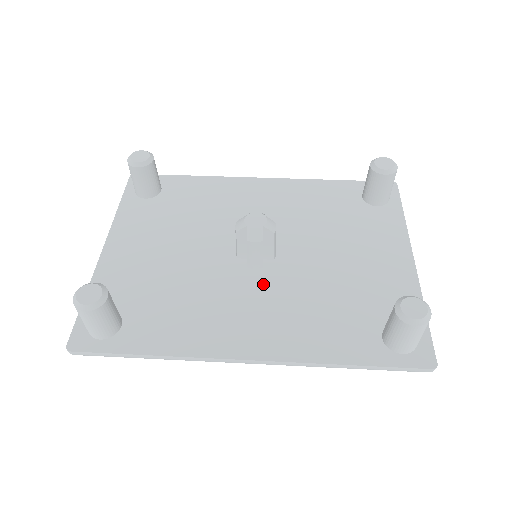
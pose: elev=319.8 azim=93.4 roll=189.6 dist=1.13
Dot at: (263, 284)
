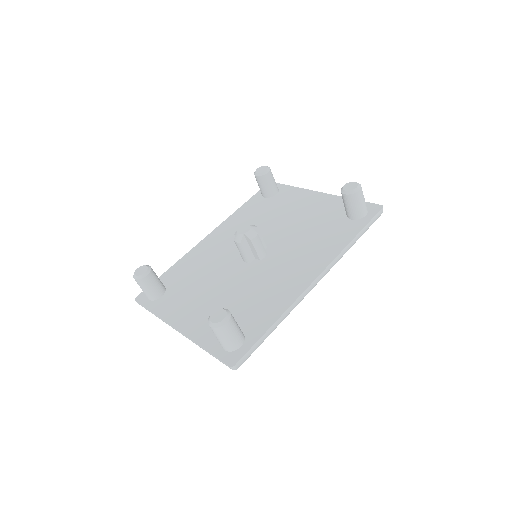
Dot at: (277, 257)
